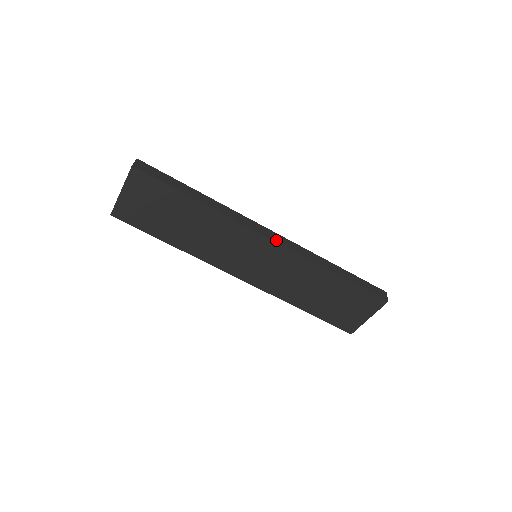
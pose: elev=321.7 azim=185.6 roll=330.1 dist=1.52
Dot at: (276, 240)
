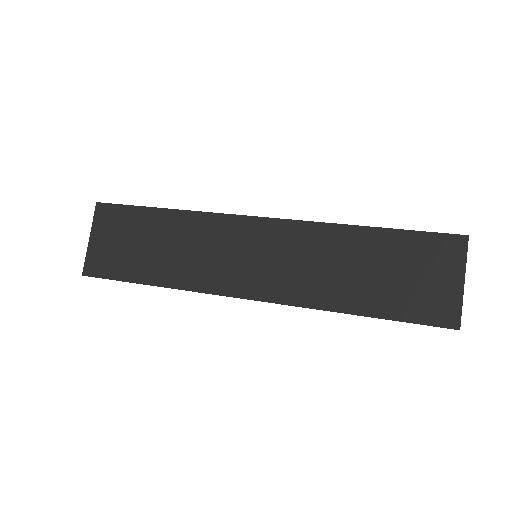
Dot at: (269, 218)
